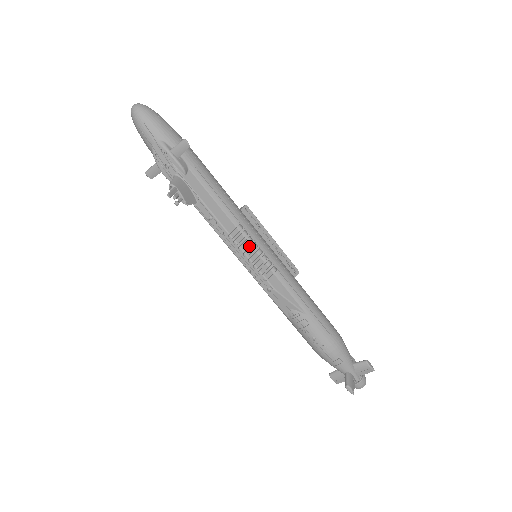
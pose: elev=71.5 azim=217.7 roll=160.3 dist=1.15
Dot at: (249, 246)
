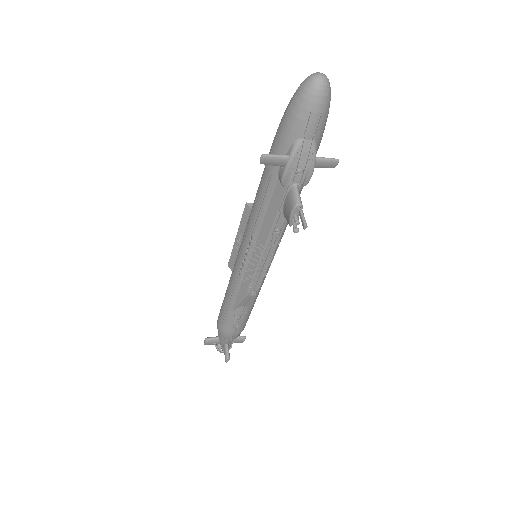
Dot at: (273, 257)
